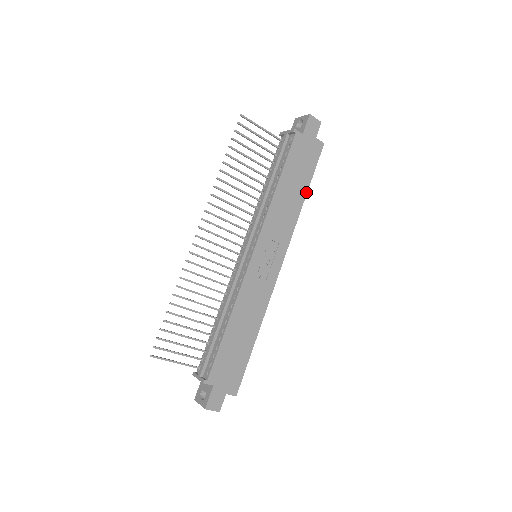
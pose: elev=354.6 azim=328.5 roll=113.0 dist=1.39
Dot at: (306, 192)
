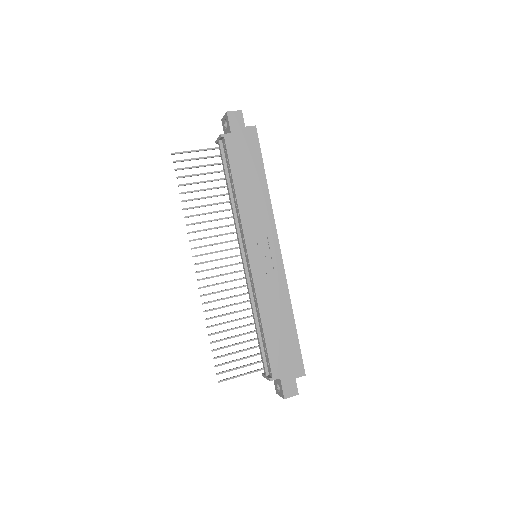
Dot at: (265, 178)
